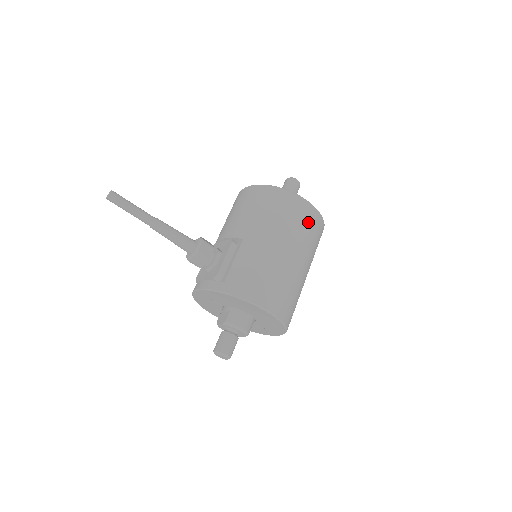
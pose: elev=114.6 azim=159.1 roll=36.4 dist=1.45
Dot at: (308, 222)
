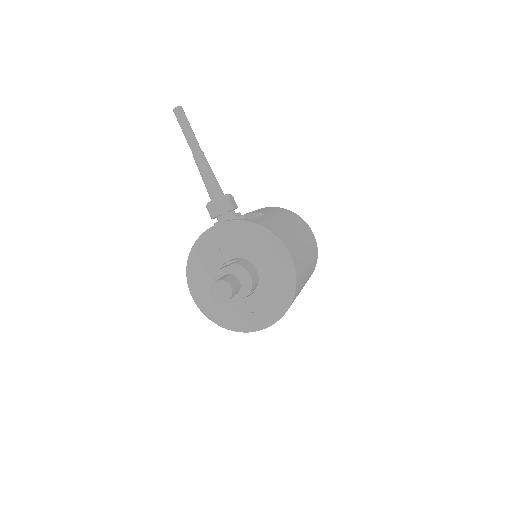
Dot at: (313, 243)
